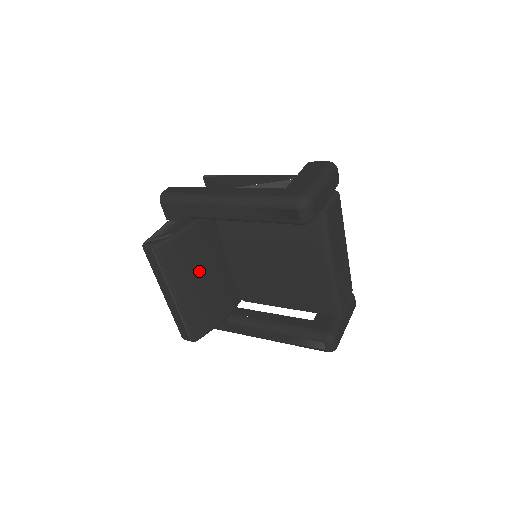
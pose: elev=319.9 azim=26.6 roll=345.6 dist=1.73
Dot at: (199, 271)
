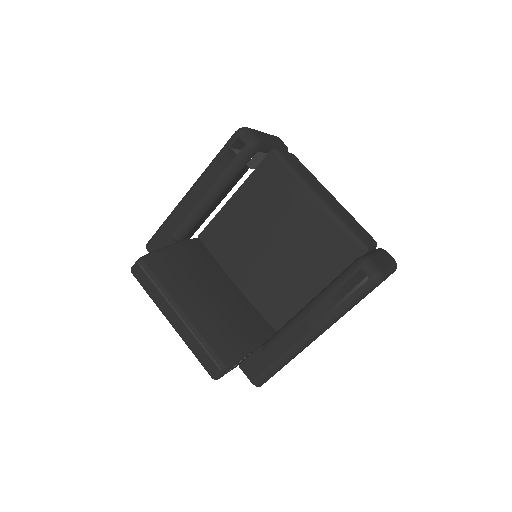
Dot at: (200, 285)
